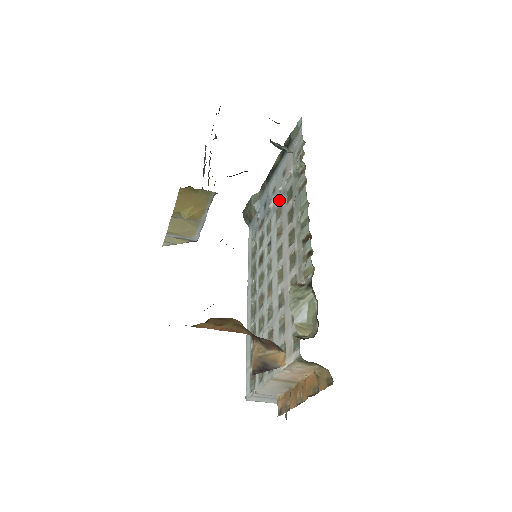
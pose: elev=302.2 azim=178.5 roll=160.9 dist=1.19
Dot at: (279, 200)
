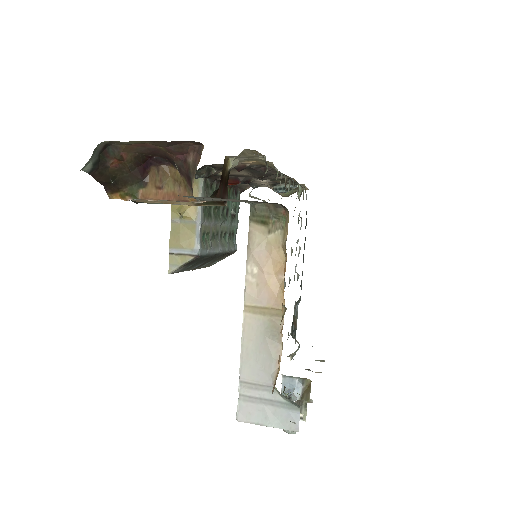
Dot at: (296, 248)
